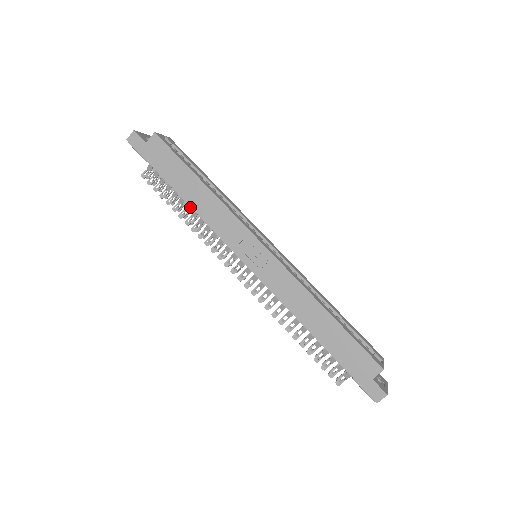
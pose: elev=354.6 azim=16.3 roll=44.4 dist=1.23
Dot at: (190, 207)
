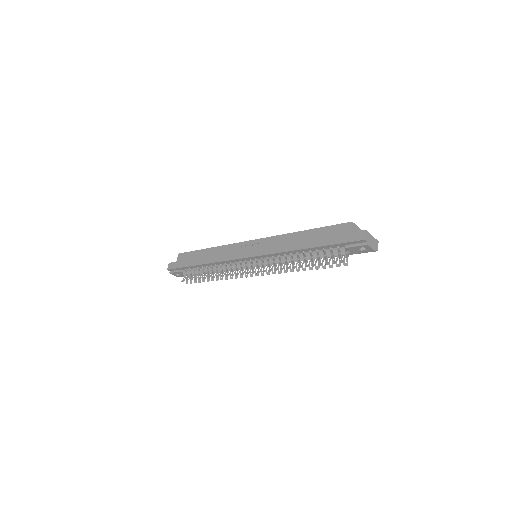
Dot at: (210, 268)
